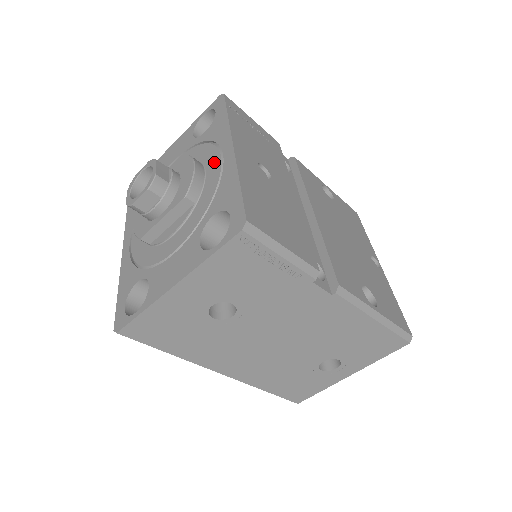
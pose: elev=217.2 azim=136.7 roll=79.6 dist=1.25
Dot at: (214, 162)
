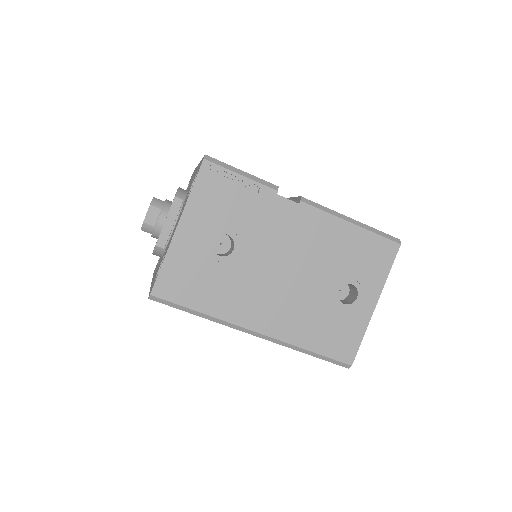
Dot at: occluded
